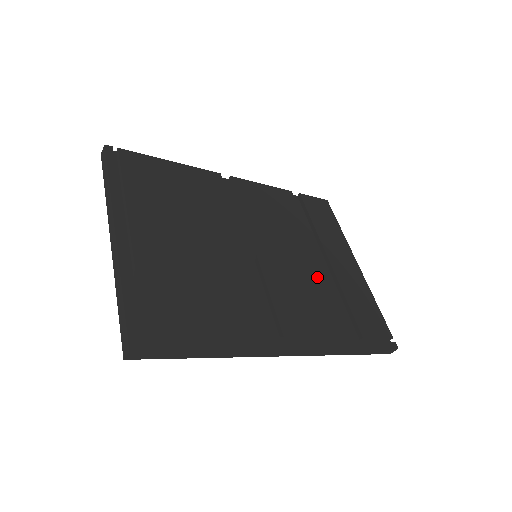
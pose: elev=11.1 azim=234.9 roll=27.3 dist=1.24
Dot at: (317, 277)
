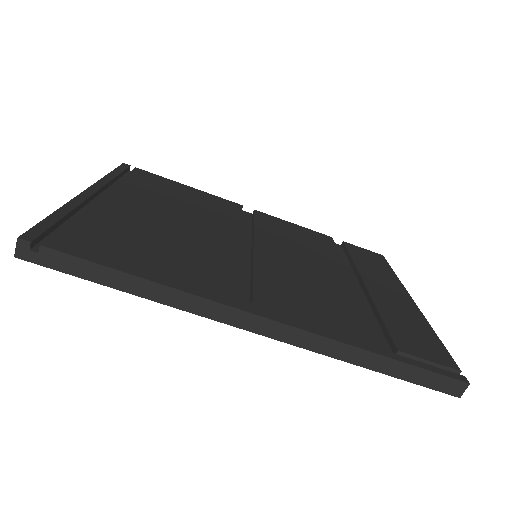
Dot at: (338, 287)
